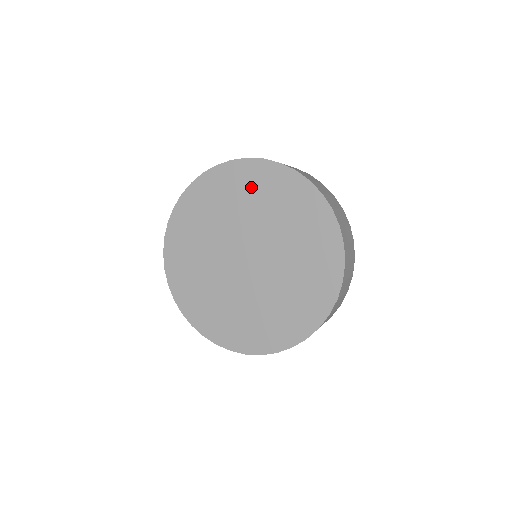
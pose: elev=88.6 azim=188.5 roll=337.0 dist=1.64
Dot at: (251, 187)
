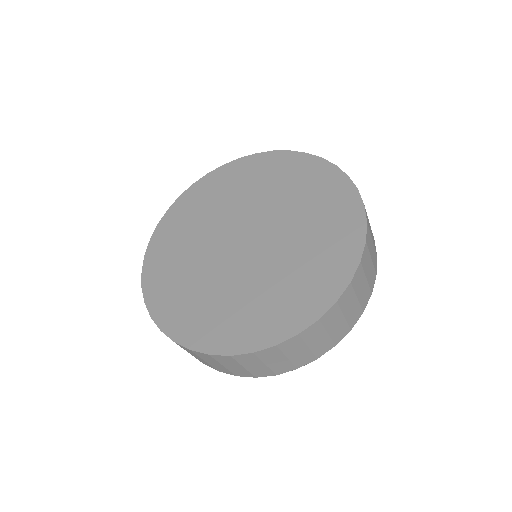
Dot at: (233, 183)
